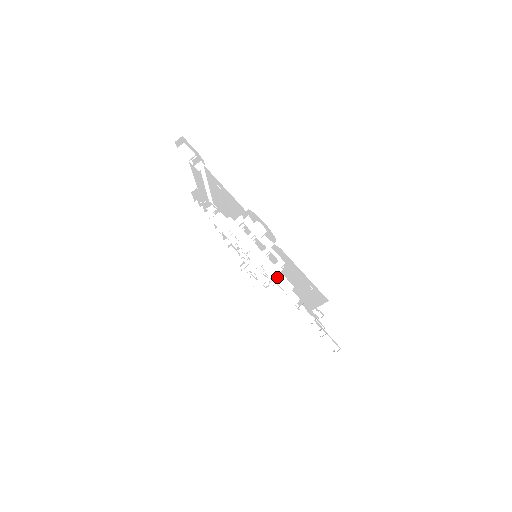
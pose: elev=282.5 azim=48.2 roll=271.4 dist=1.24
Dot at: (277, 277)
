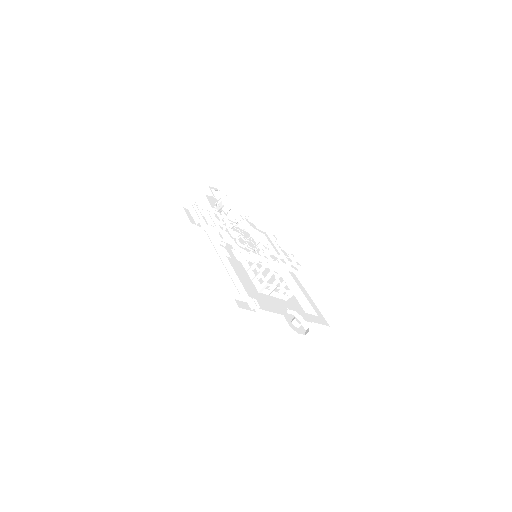
Dot at: occluded
